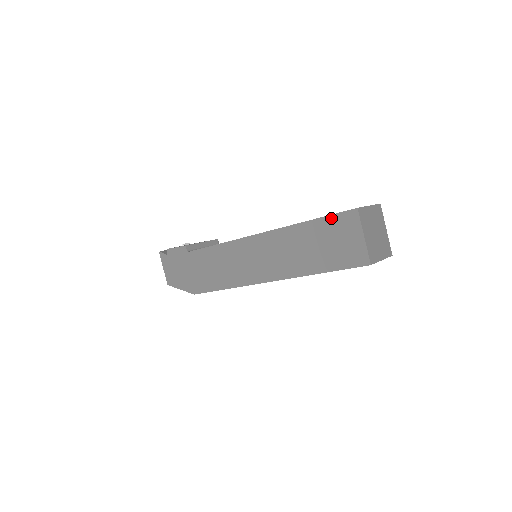
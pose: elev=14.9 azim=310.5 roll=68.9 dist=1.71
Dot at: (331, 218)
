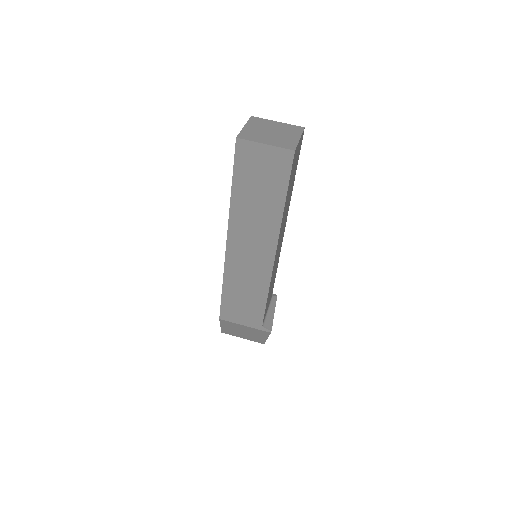
Dot at: occluded
